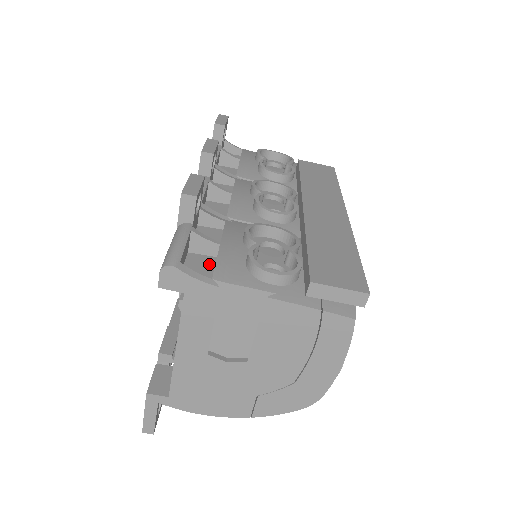
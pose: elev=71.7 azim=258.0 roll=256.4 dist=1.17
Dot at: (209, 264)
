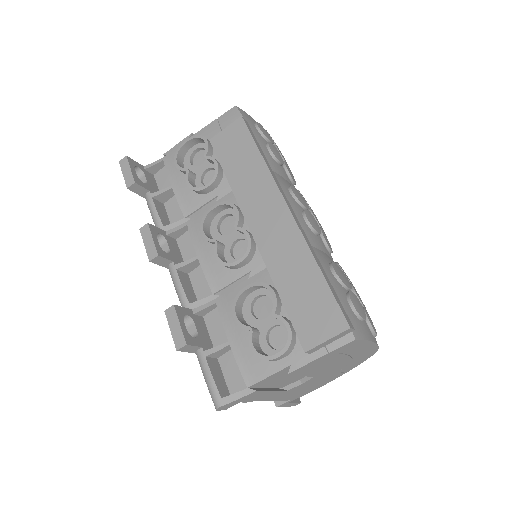
Dot at: occluded
